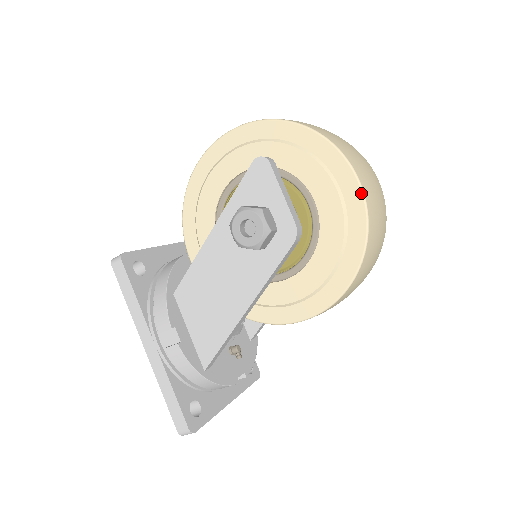
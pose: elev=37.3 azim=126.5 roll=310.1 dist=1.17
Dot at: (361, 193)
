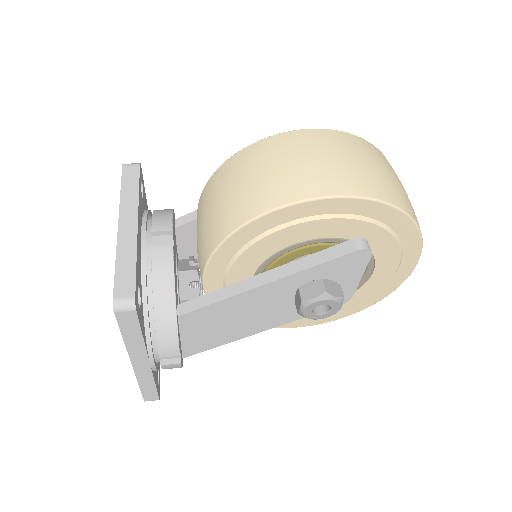
Dot at: occluded
